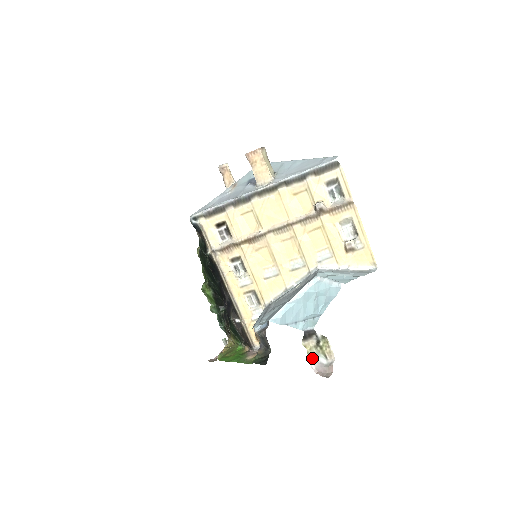
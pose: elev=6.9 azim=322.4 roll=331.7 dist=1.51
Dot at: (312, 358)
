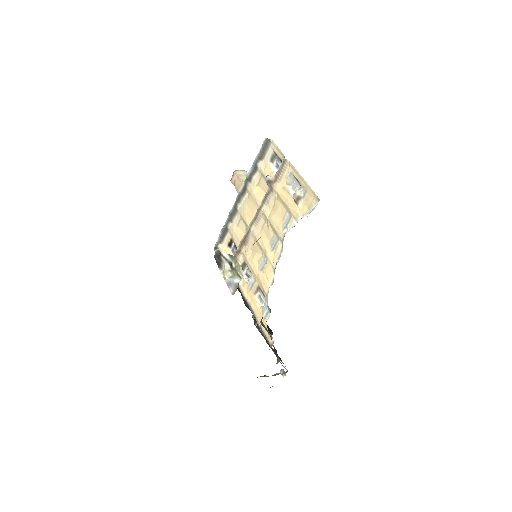
Dot at: (229, 282)
